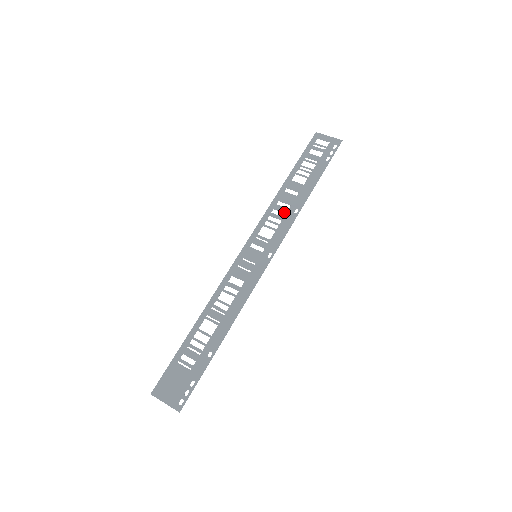
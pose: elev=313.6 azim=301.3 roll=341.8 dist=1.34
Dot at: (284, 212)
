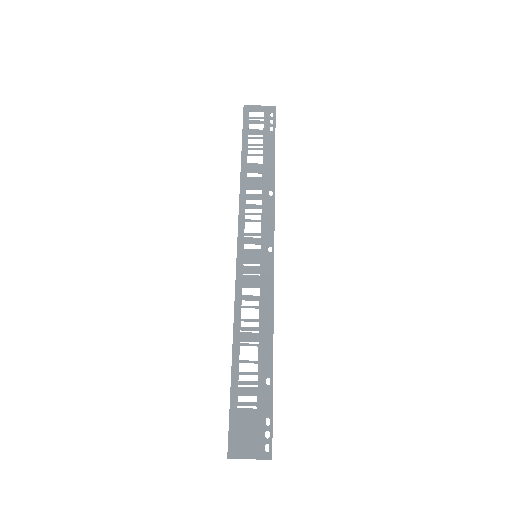
Dot at: (259, 199)
